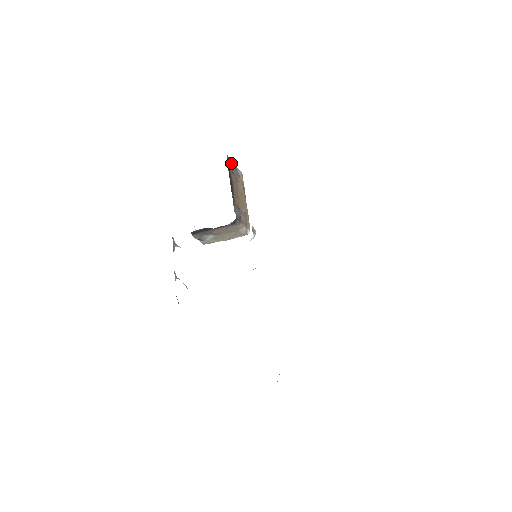
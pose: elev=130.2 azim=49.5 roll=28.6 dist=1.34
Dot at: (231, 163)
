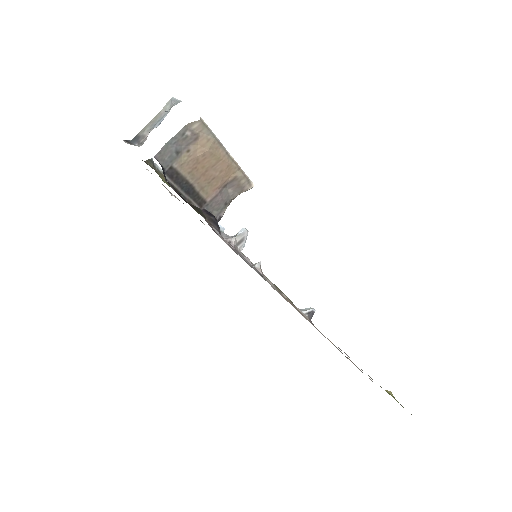
Dot at: (171, 144)
